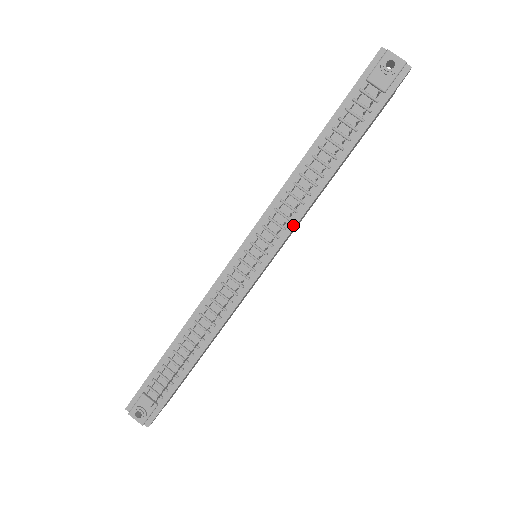
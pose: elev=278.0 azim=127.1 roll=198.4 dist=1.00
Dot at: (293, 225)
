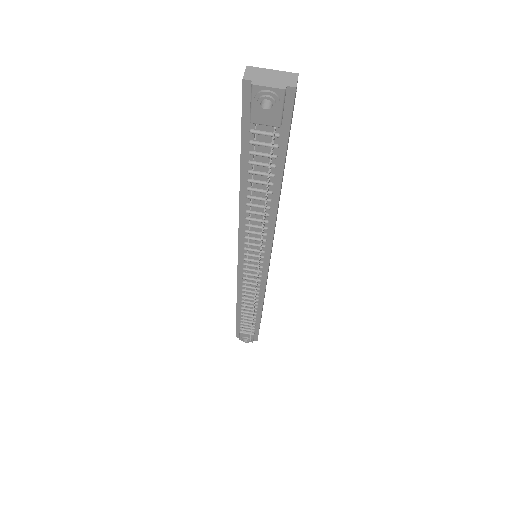
Dot at: (270, 242)
